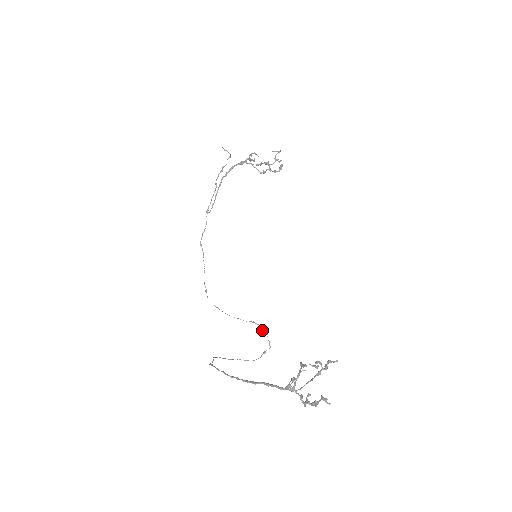
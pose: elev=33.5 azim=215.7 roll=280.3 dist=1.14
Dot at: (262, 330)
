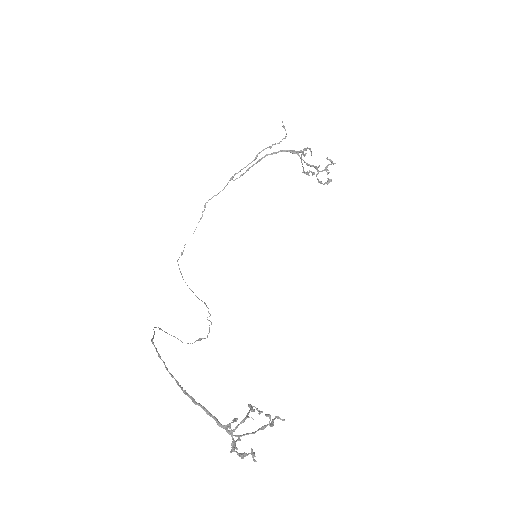
Dot at: (209, 316)
